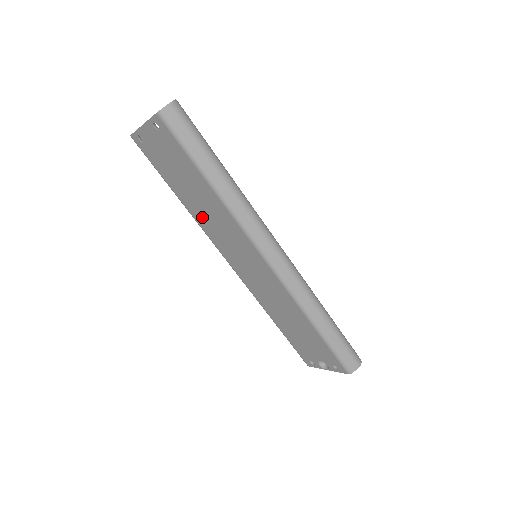
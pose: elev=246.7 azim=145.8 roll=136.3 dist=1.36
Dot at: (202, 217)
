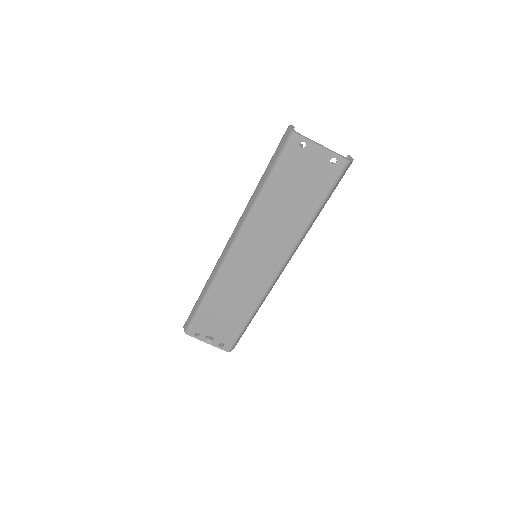
Dot at: (266, 215)
